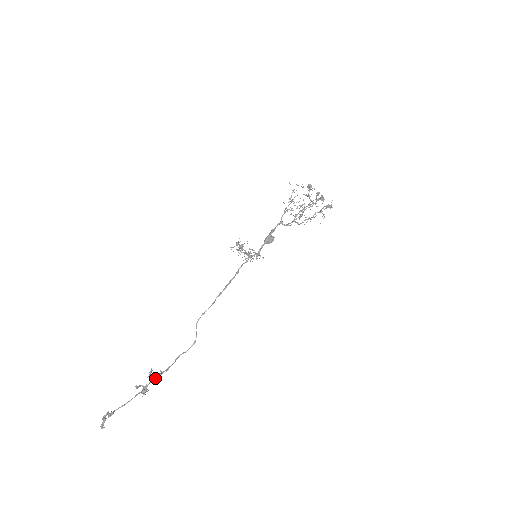
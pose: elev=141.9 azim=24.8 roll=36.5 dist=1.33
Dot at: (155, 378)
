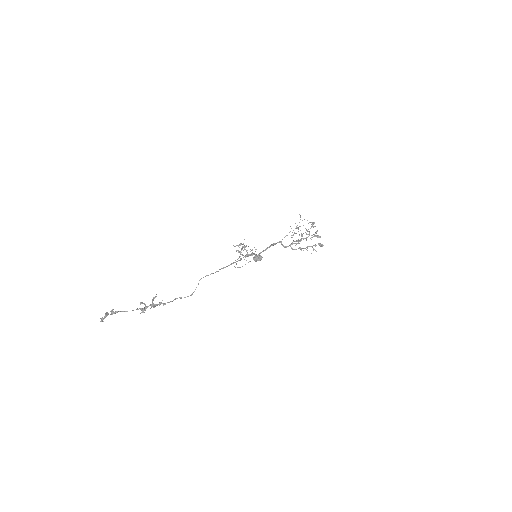
Dot at: (156, 304)
